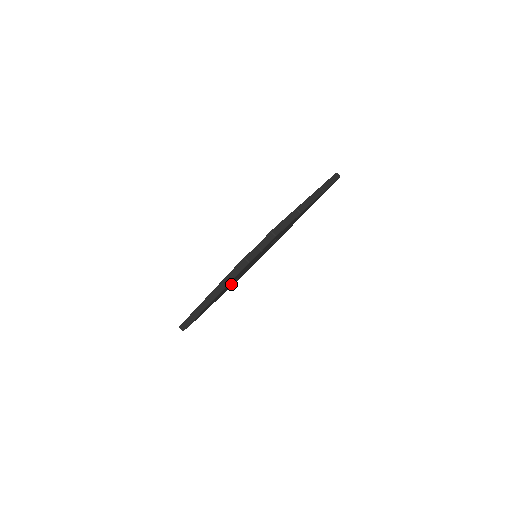
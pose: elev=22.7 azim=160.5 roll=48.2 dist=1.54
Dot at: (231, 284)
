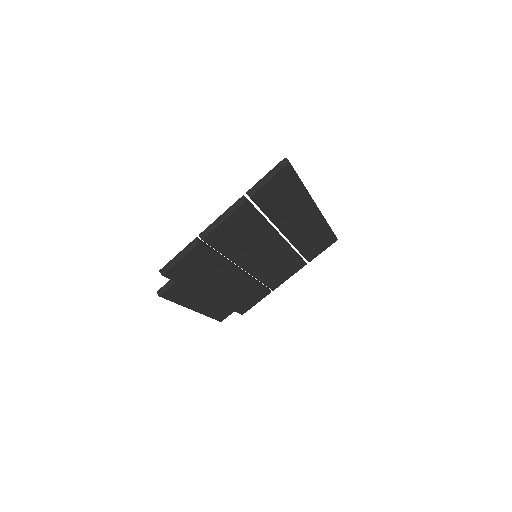
Dot at: (252, 280)
